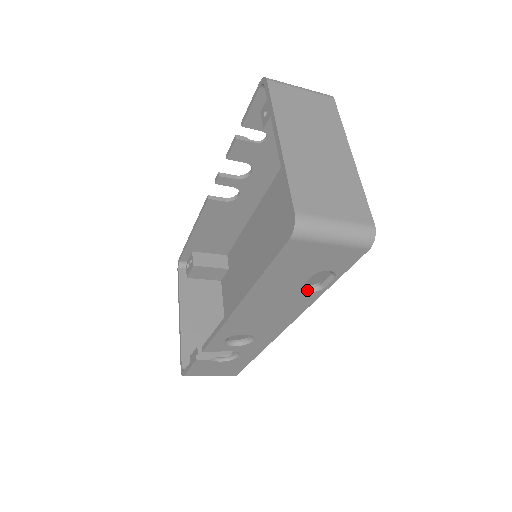
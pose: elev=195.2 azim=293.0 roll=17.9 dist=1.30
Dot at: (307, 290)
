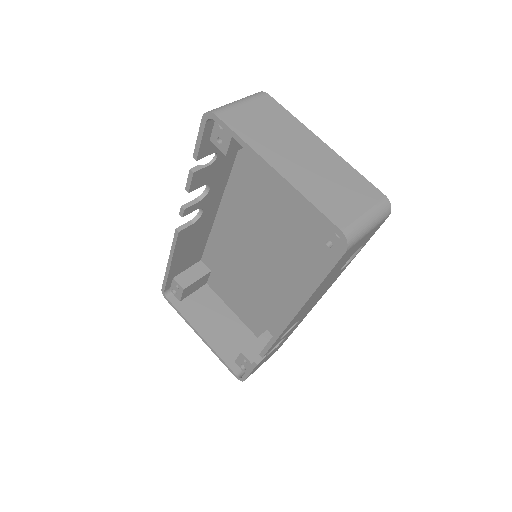
Dot at: (342, 268)
